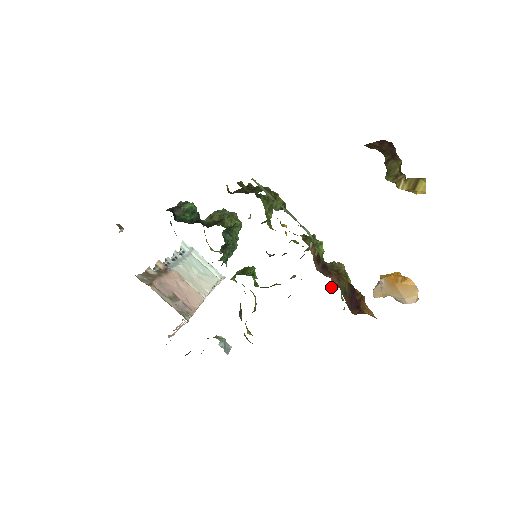
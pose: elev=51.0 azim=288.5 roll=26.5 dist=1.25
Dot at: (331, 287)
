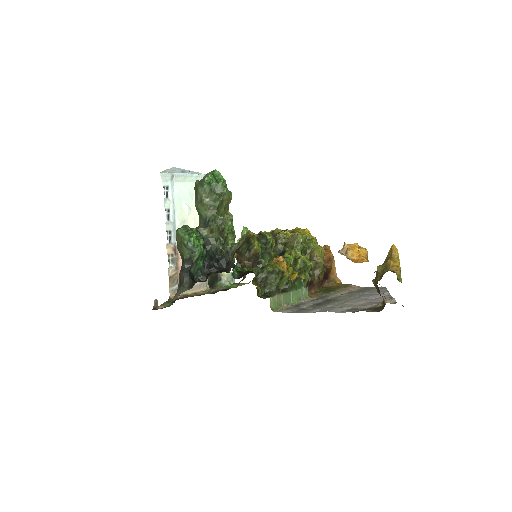
Dot at: (309, 238)
